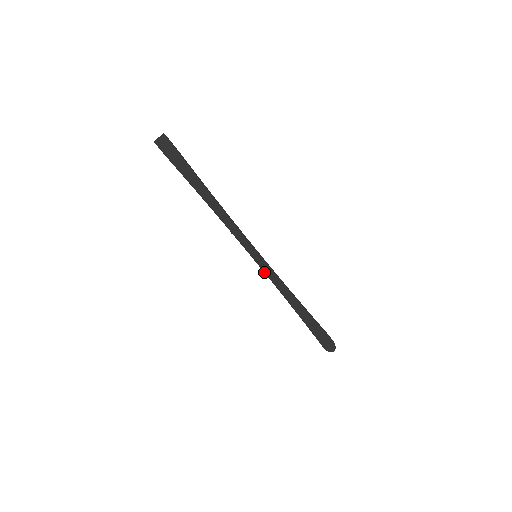
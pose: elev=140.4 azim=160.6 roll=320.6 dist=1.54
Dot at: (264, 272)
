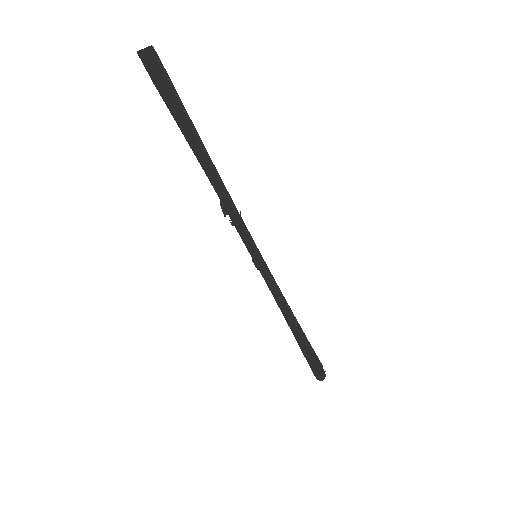
Dot at: (262, 275)
